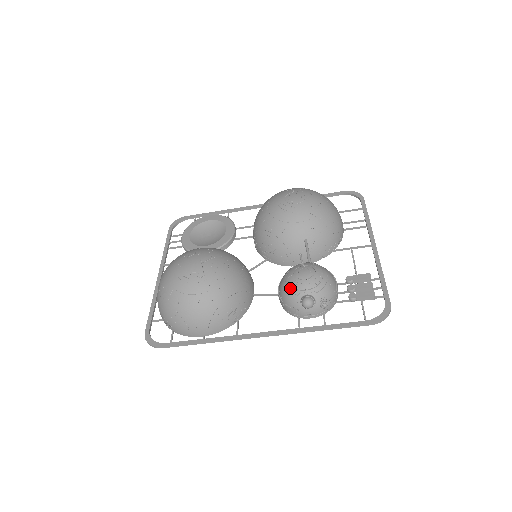
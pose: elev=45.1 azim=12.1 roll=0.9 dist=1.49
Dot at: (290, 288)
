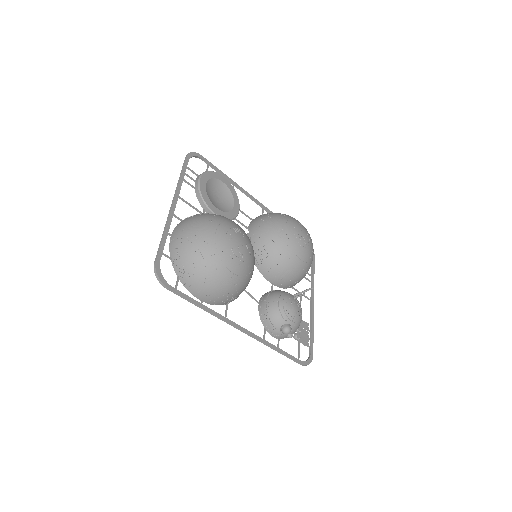
Dot at: (283, 312)
